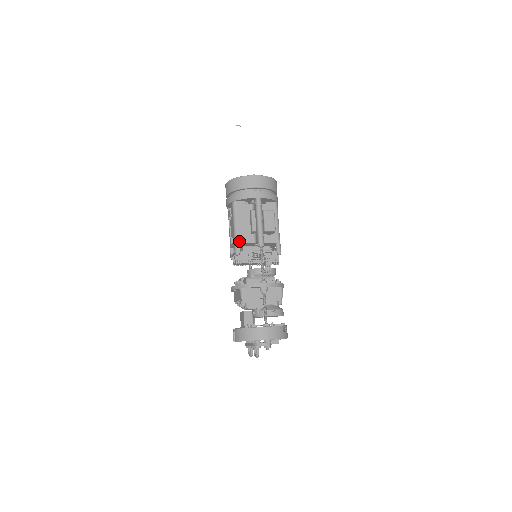
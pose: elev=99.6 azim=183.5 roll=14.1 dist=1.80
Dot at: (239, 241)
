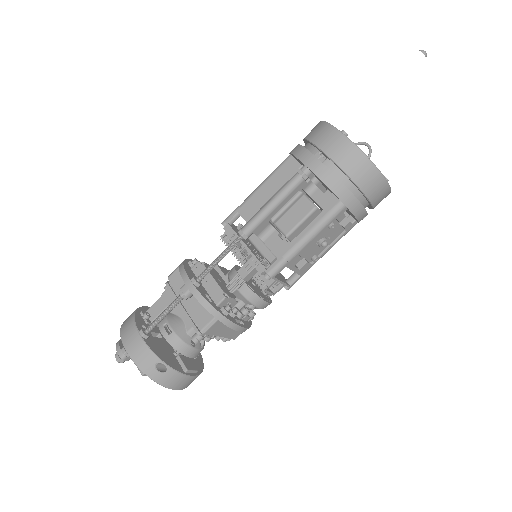
Dot at: (241, 209)
